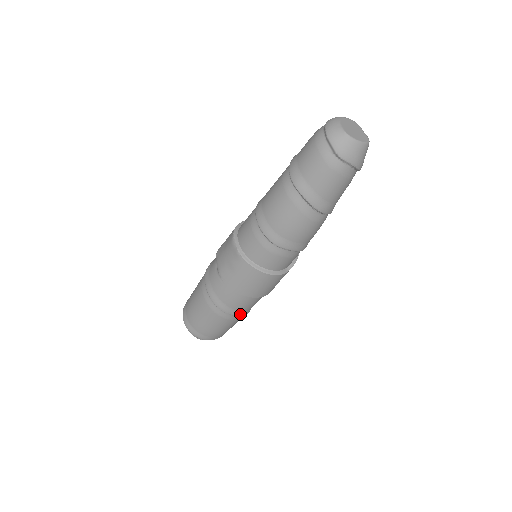
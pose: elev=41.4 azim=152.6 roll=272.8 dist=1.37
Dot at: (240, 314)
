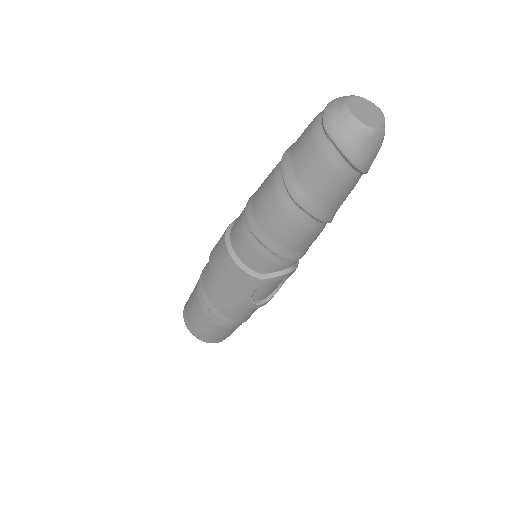
Dot at: (215, 312)
